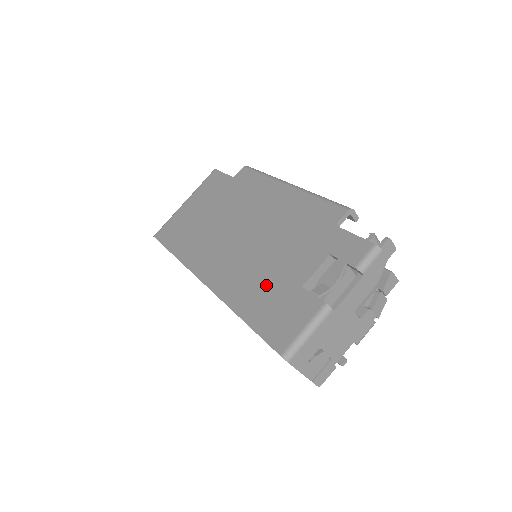
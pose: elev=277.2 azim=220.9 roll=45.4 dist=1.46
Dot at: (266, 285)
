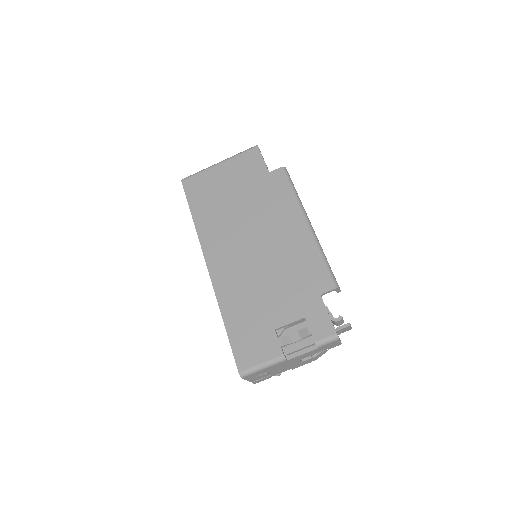
Dot at: (252, 308)
